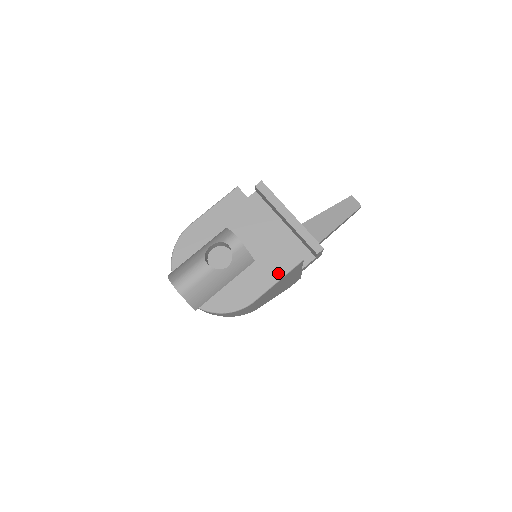
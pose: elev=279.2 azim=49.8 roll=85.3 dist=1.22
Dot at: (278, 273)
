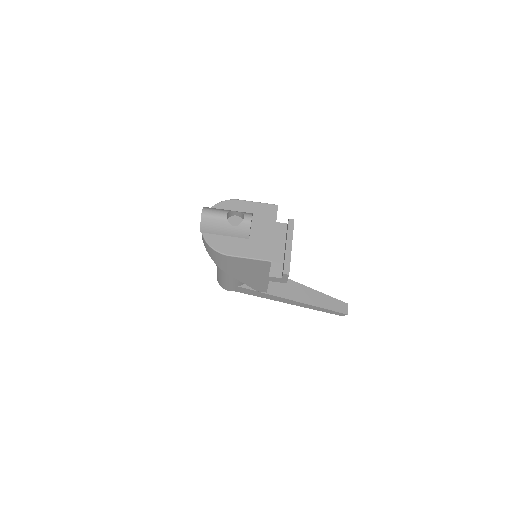
Dot at: (254, 255)
